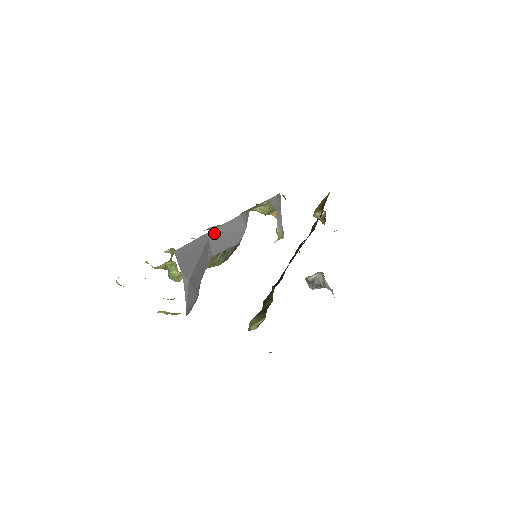
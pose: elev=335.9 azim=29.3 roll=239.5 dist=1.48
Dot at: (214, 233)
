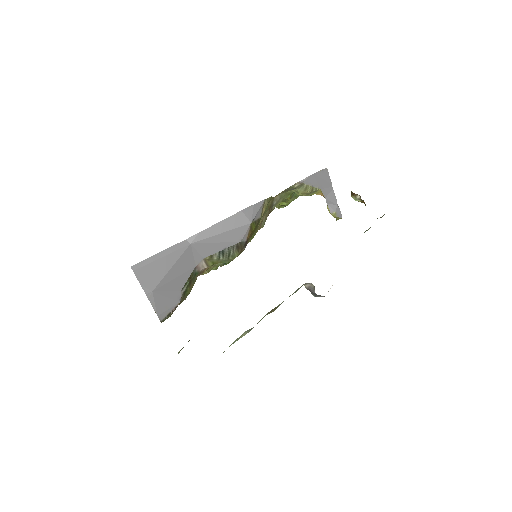
Dot at: (199, 237)
